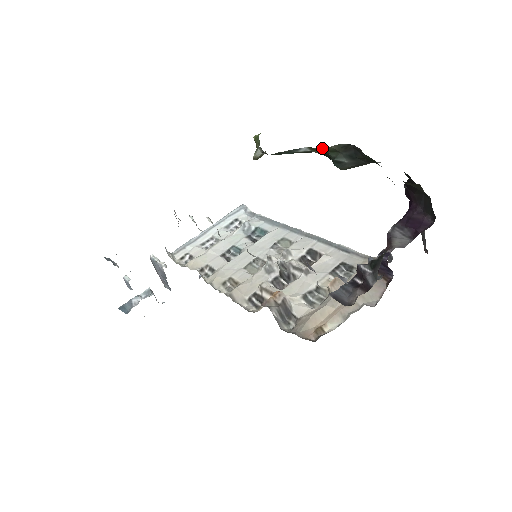
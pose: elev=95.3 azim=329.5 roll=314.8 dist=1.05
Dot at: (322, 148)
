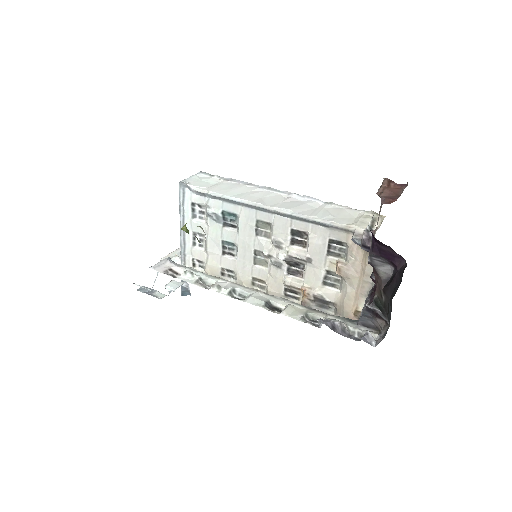
Dot at: occluded
